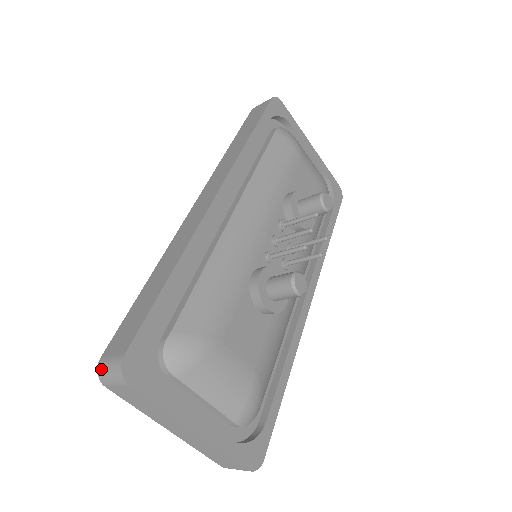
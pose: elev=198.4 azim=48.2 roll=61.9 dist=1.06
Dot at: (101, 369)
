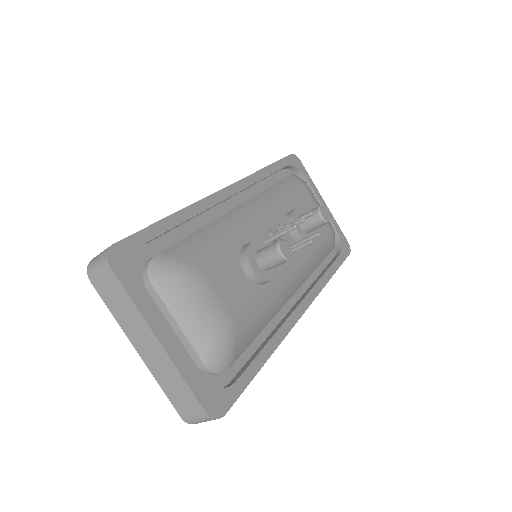
Dot at: (91, 262)
